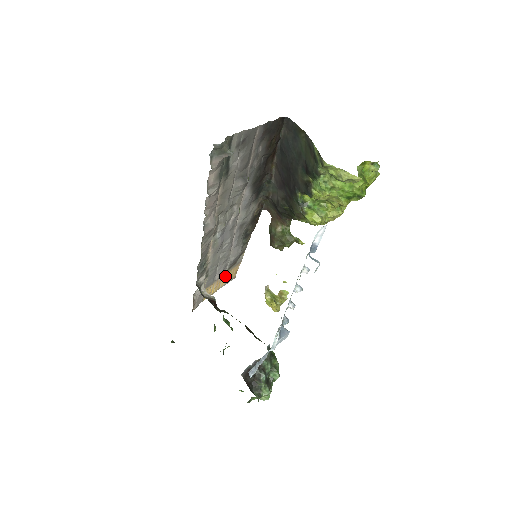
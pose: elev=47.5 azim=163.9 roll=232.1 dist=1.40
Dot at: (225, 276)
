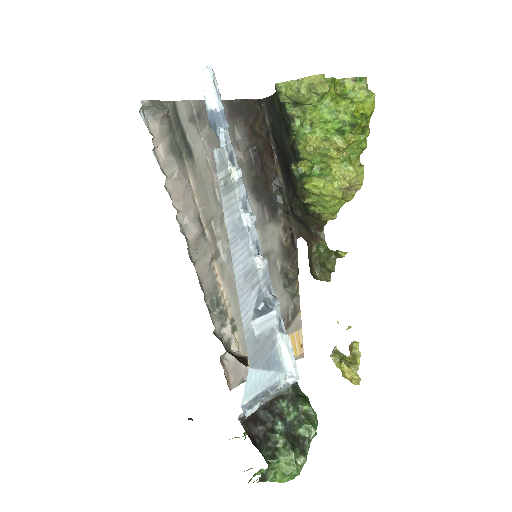
Dot at: occluded
